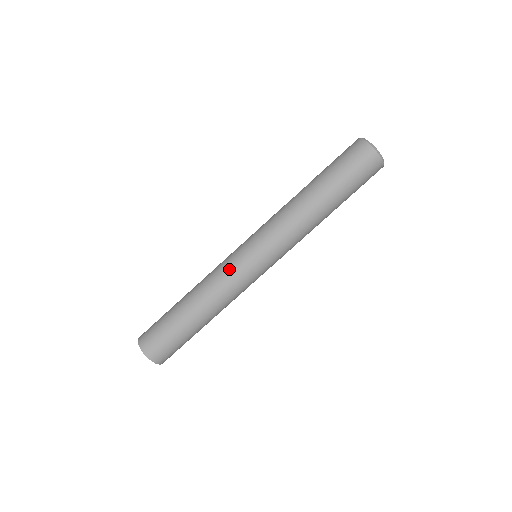
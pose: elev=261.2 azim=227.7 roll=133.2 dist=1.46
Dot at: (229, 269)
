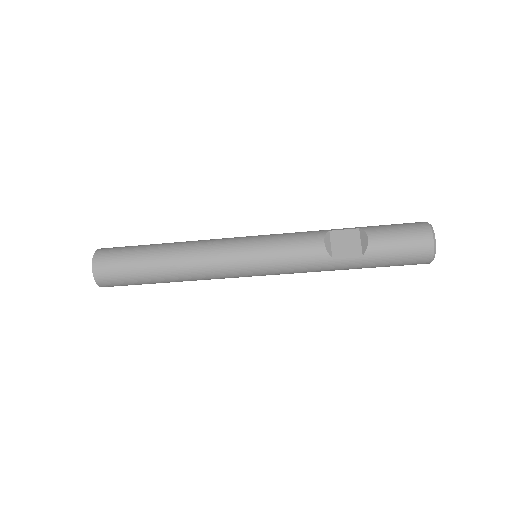
Dot at: occluded
